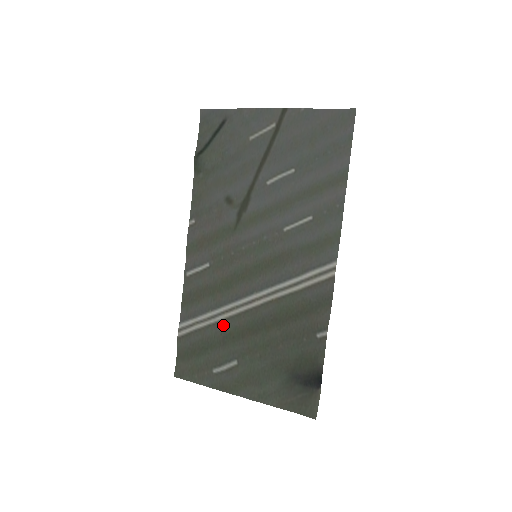
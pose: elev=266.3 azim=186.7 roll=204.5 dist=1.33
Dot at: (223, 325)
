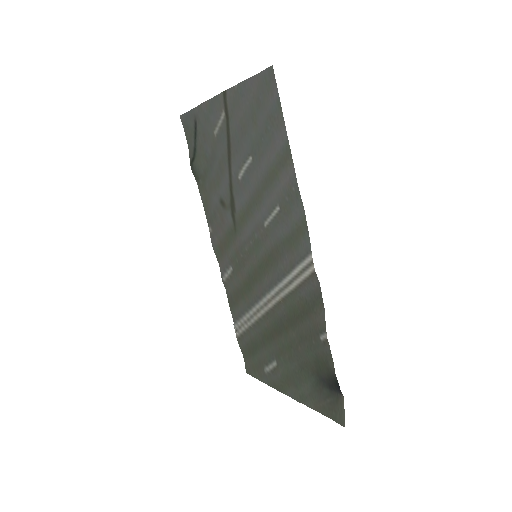
Dot at: (258, 326)
